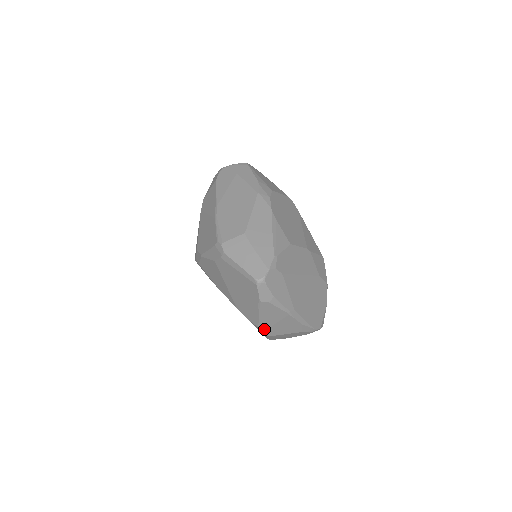
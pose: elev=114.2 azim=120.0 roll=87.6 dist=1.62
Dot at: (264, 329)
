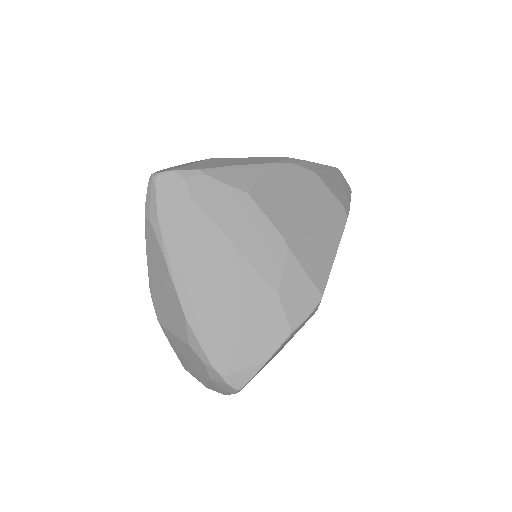
Dot at: (154, 297)
